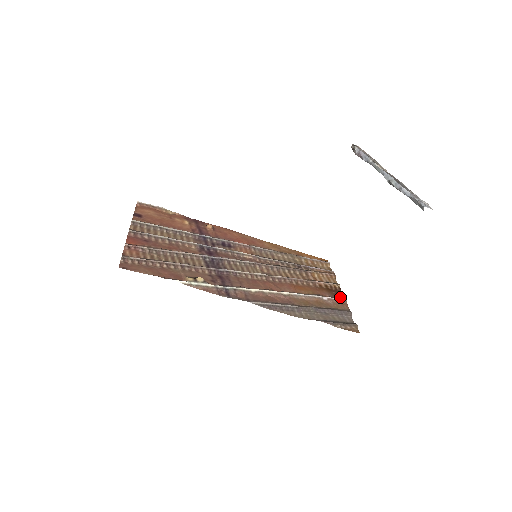
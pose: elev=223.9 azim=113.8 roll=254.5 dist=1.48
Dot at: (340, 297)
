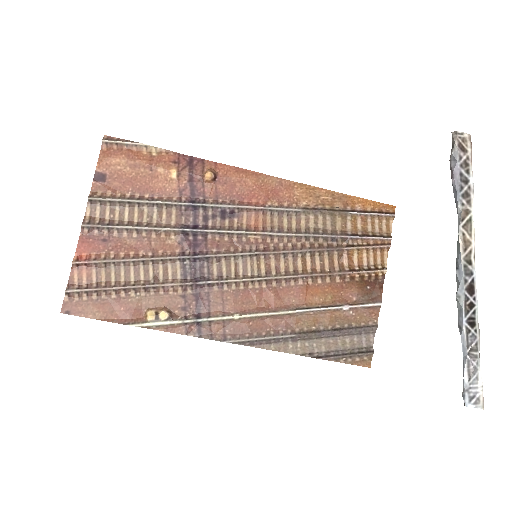
Dot at: (374, 299)
